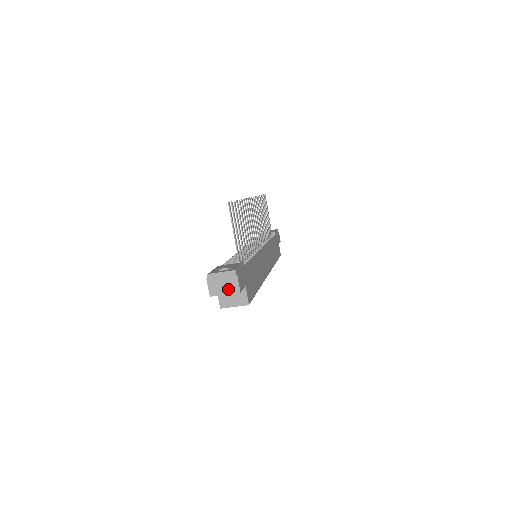
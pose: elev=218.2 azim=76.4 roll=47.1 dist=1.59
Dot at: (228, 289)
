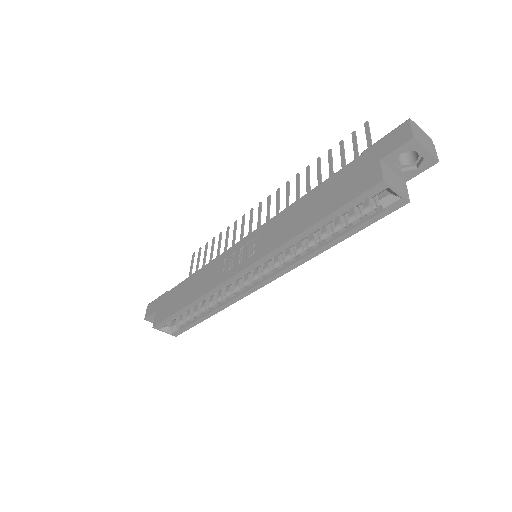
Dot at: (429, 148)
